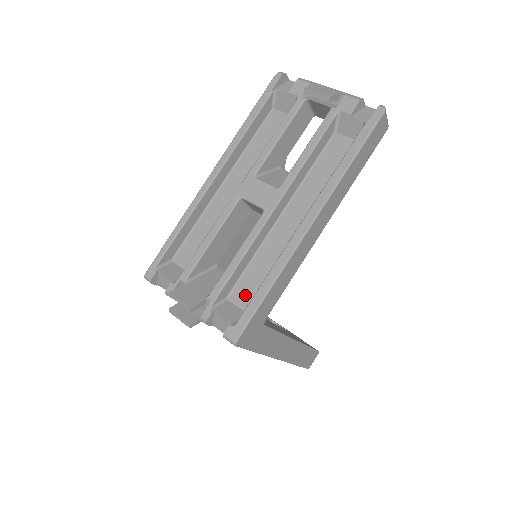
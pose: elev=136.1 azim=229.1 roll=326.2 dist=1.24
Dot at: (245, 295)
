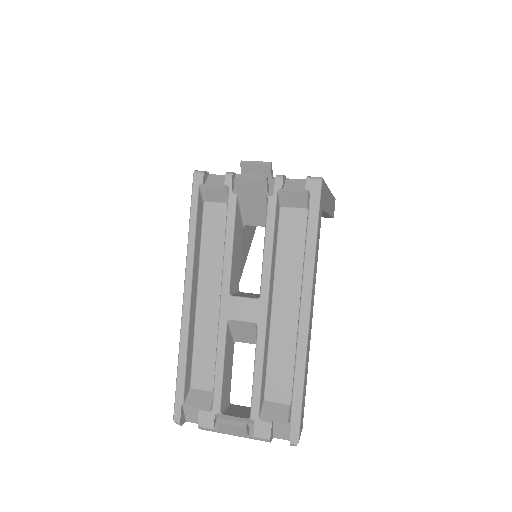
Dot at: occluded
